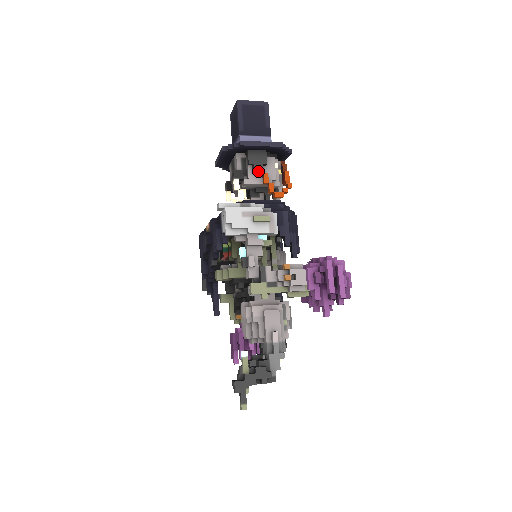
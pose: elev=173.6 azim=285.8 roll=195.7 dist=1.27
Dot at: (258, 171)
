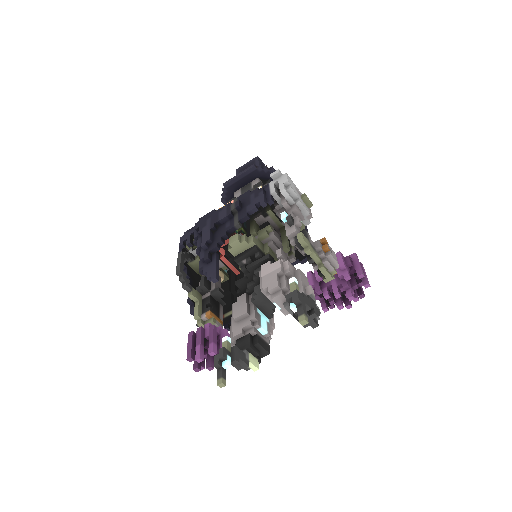
Dot at: occluded
